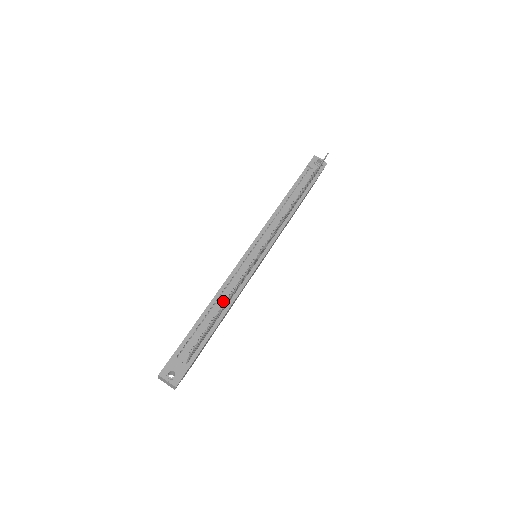
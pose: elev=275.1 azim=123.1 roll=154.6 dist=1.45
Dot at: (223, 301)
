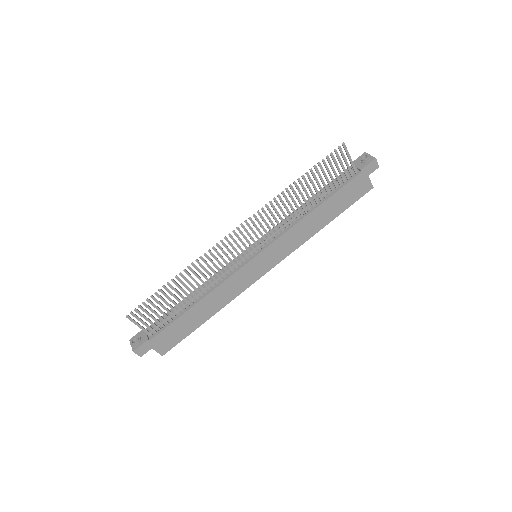
Dot at: (200, 291)
